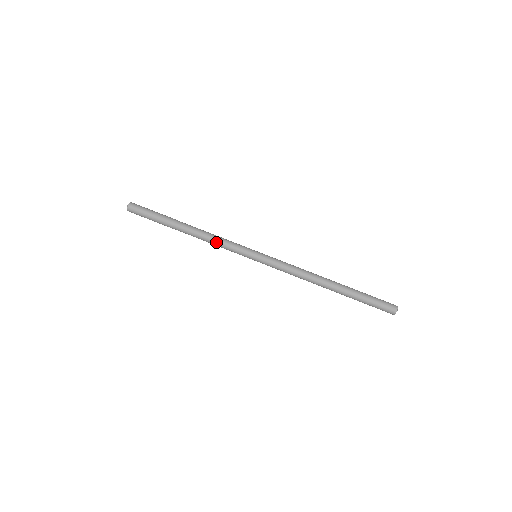
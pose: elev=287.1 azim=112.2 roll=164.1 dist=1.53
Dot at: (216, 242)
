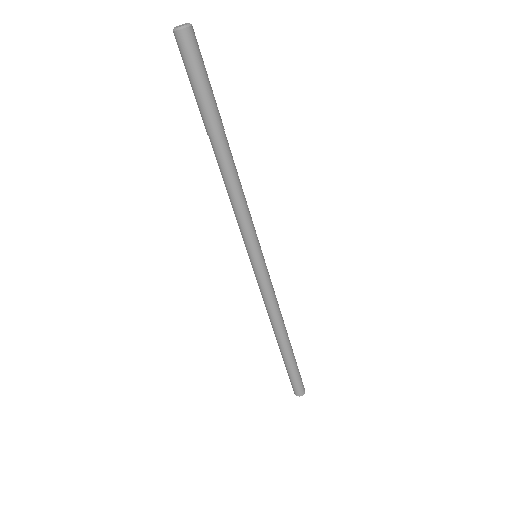
Dot at: (237, 206)
